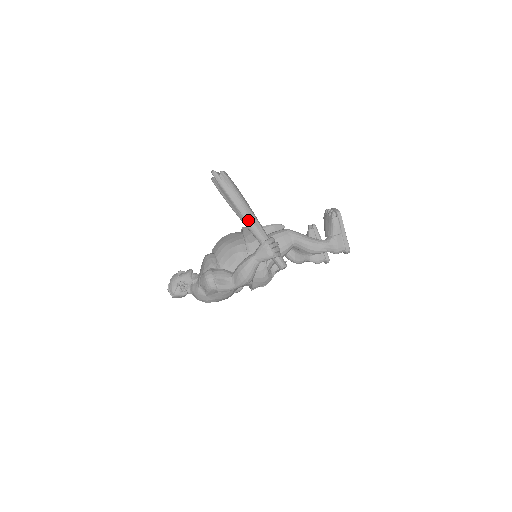
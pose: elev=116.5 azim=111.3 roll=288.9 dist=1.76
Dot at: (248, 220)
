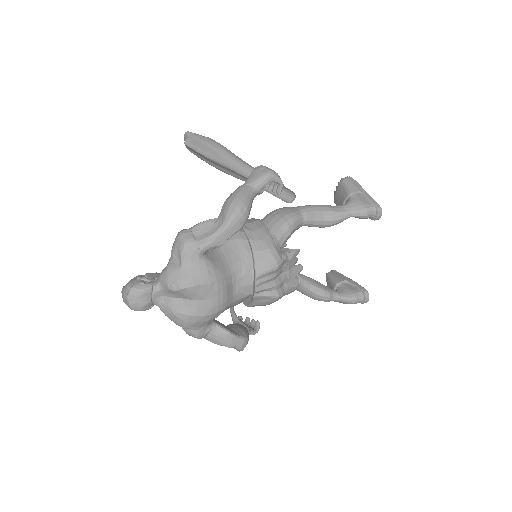
Dot at: (232, 157)
